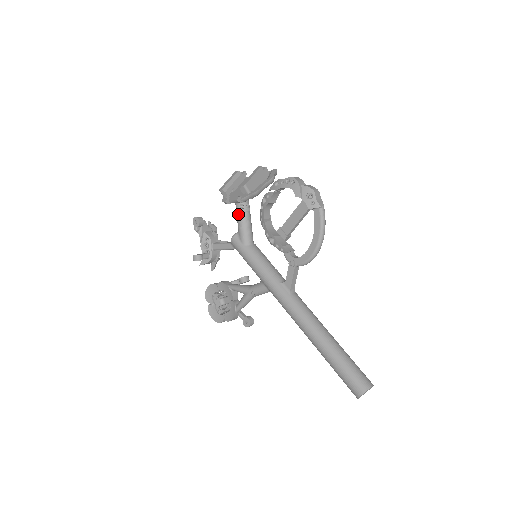
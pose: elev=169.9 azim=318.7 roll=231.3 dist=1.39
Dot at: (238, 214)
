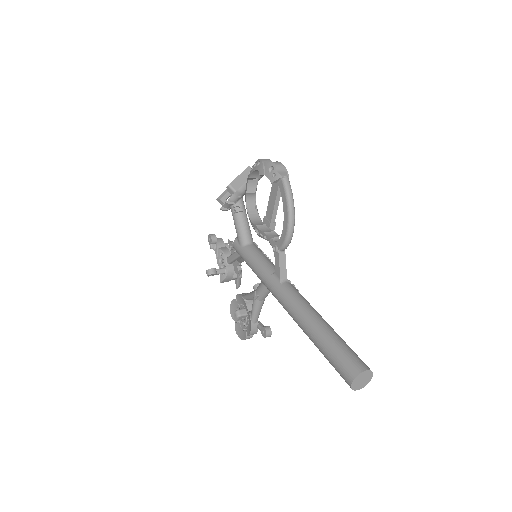
Dot at: (233, 217)
